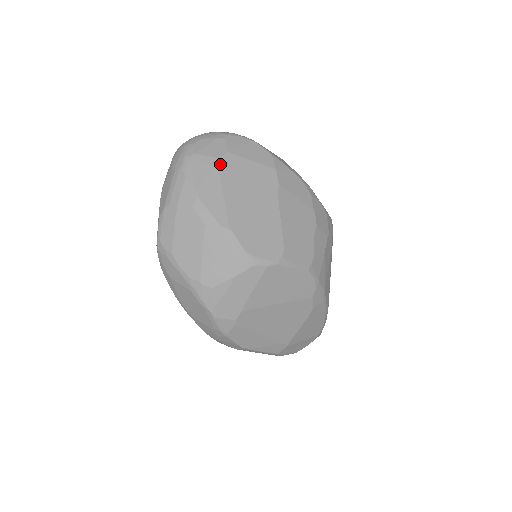
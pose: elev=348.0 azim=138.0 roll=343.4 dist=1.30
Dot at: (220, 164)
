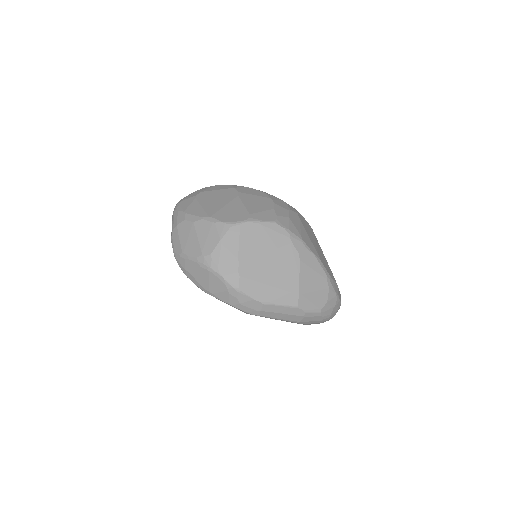
Dot at: (197, 197)
